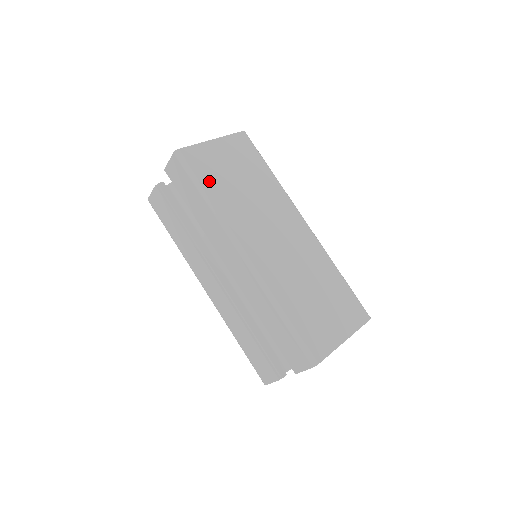
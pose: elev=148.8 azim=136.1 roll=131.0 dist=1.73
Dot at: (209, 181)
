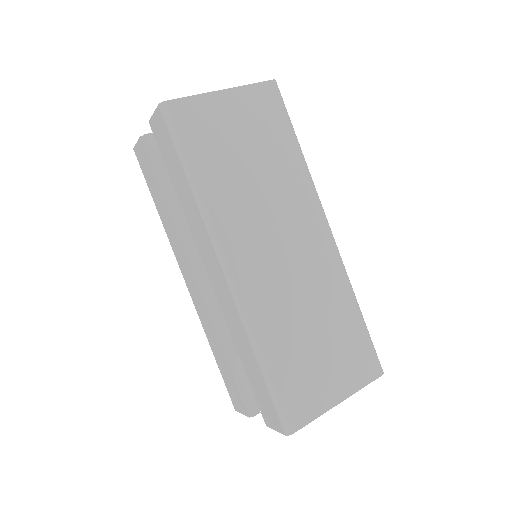
Dot at: (201, 156)
